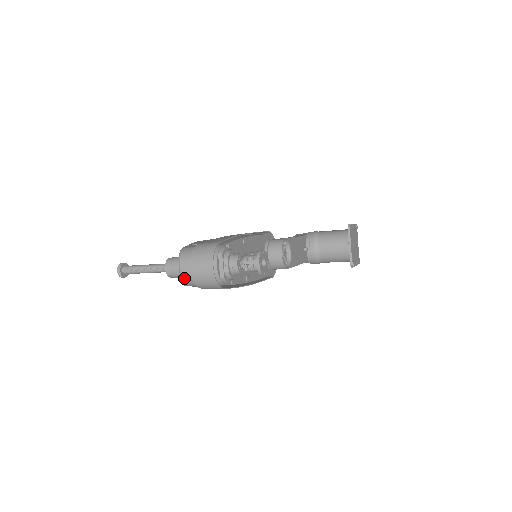
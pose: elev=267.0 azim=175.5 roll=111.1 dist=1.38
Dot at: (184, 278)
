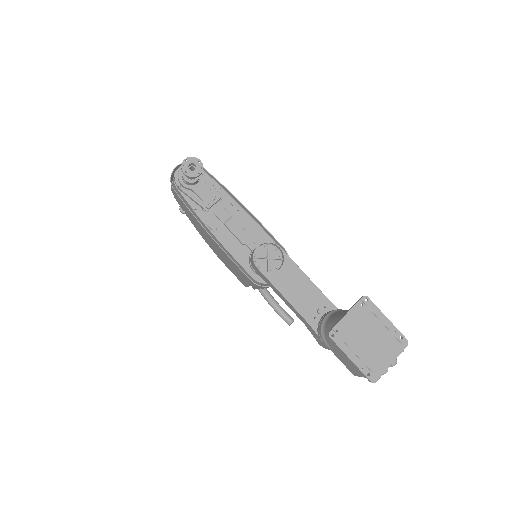
Dot at: occluded
